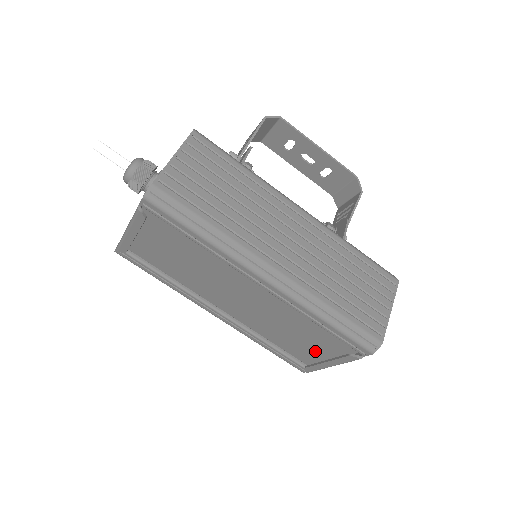
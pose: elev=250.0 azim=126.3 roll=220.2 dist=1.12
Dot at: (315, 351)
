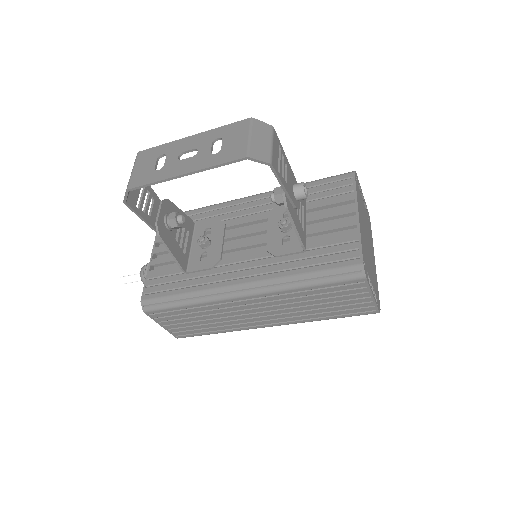
Dot at: occluded
